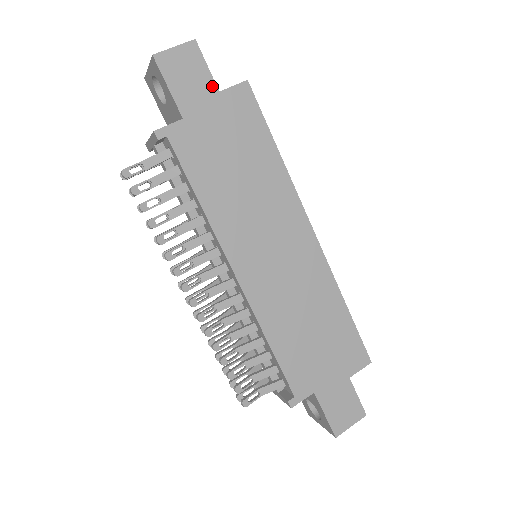
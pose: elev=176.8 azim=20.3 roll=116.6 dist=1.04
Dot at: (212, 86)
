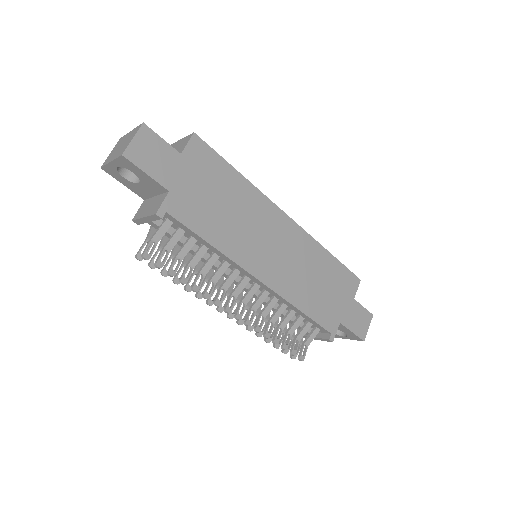
Dot at: (174, 153)
